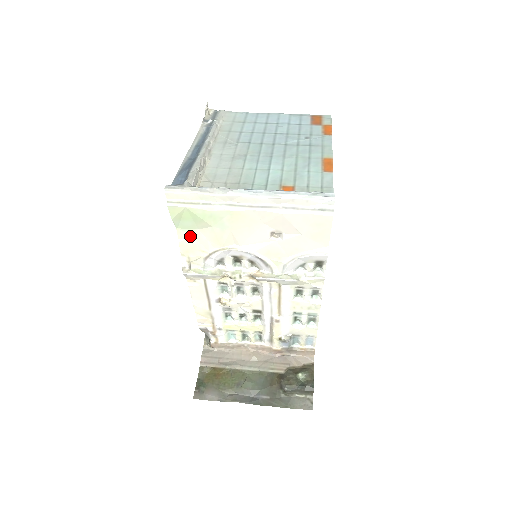
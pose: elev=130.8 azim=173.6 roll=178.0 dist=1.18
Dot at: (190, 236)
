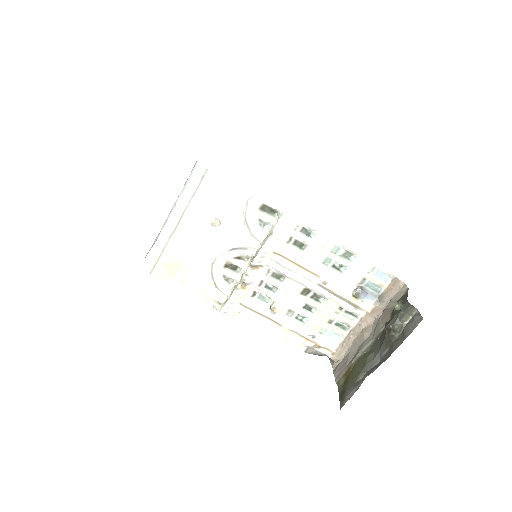
Dot at: (193, 283)
